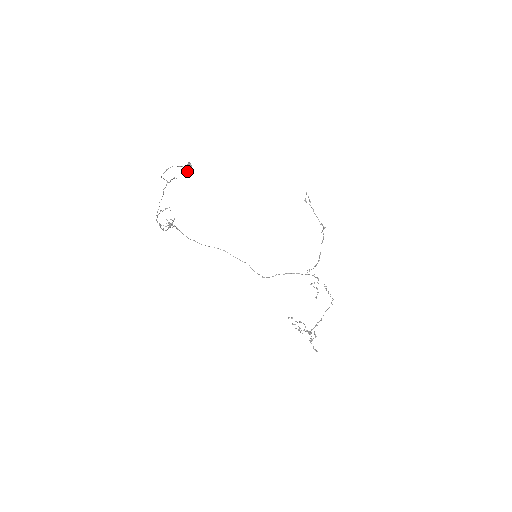
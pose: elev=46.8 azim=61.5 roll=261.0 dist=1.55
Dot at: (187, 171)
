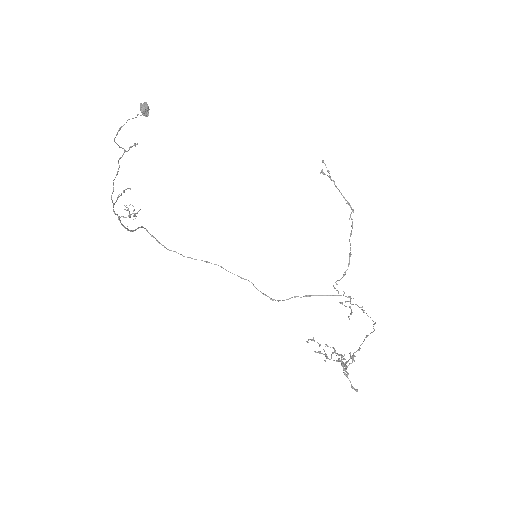
Dot at: (140, 110)
